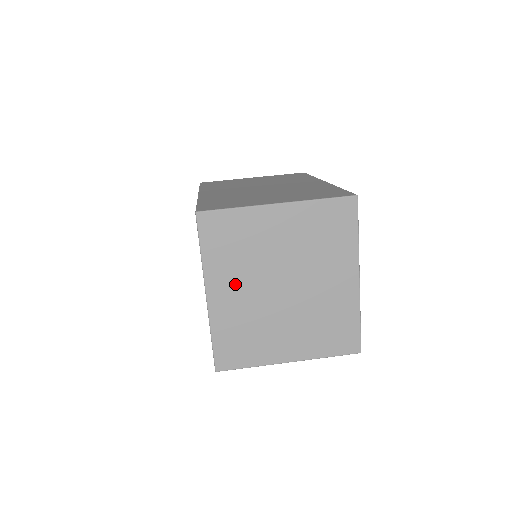
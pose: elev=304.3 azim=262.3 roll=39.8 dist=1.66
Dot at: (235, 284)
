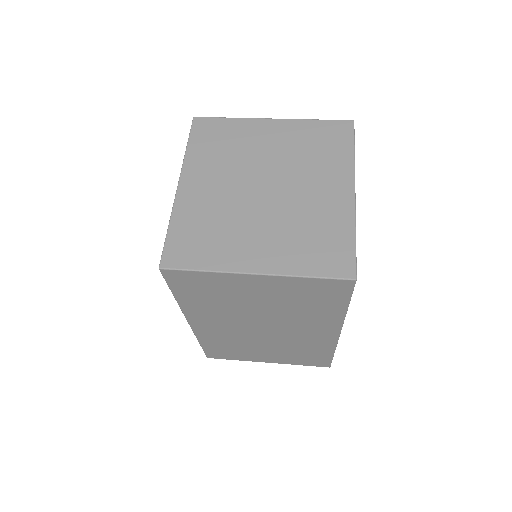
Dot at: (212, 178)
